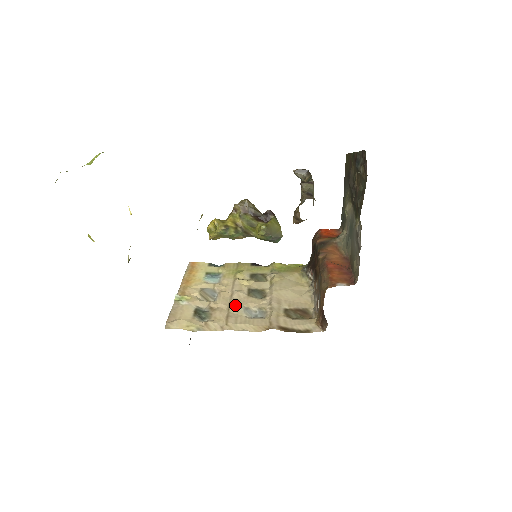
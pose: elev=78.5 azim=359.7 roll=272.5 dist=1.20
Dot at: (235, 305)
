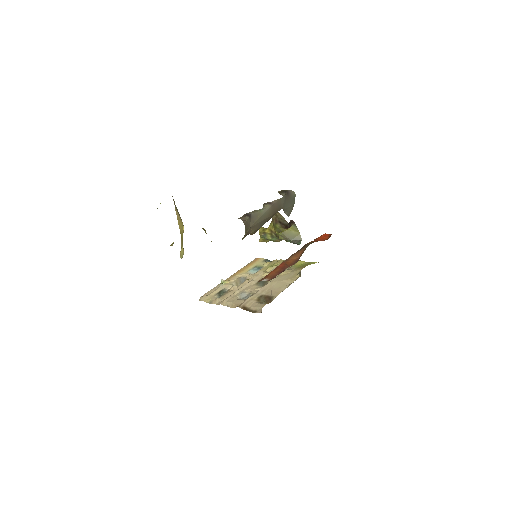
Dot at: (241, 289)
